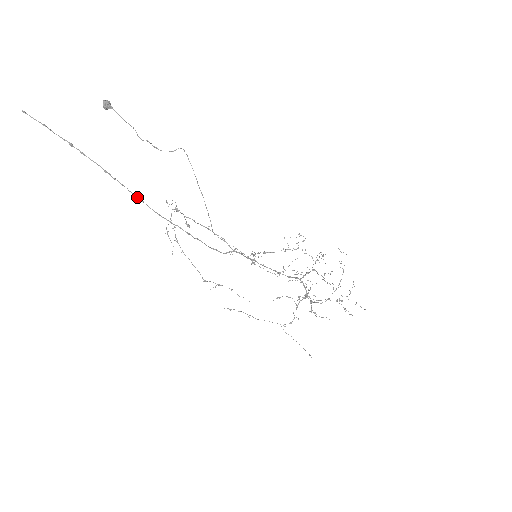
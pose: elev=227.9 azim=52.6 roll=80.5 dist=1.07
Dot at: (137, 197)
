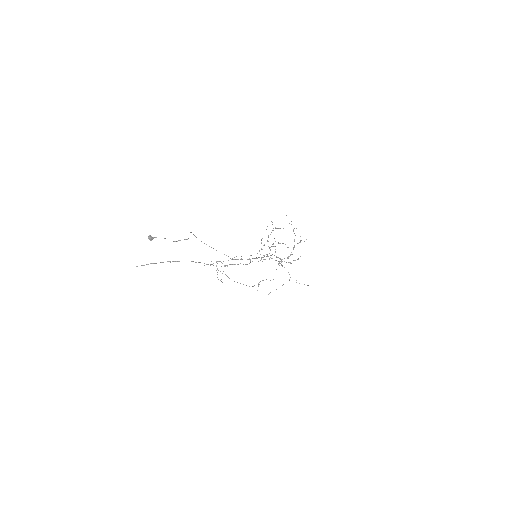
Dot at: occluded
